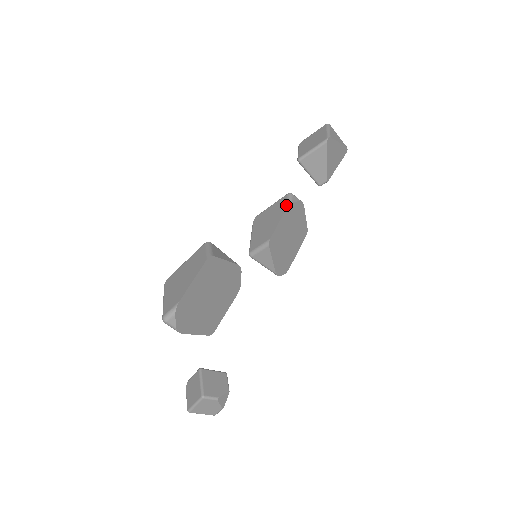
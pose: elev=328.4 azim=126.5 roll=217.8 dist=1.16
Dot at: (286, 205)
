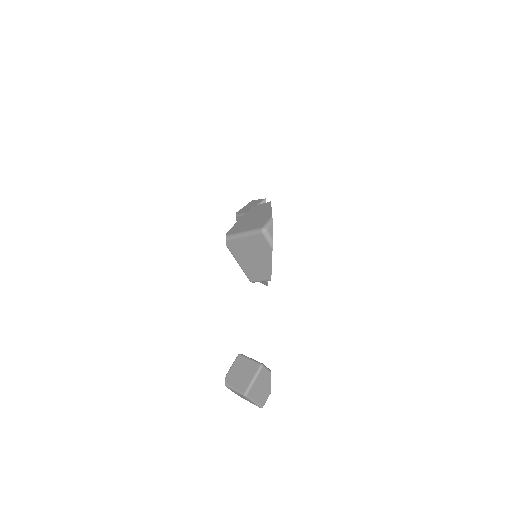
Dot at: occluded
